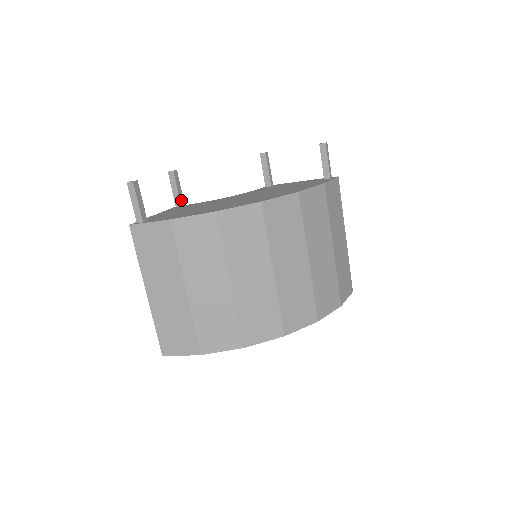
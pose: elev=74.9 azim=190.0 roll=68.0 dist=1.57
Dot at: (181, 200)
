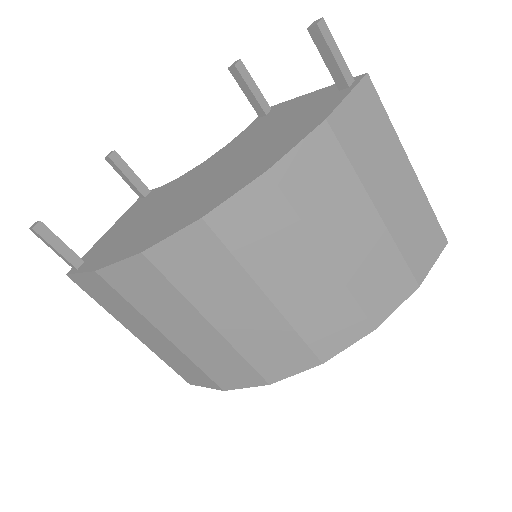
Dot at: (141, 188)
